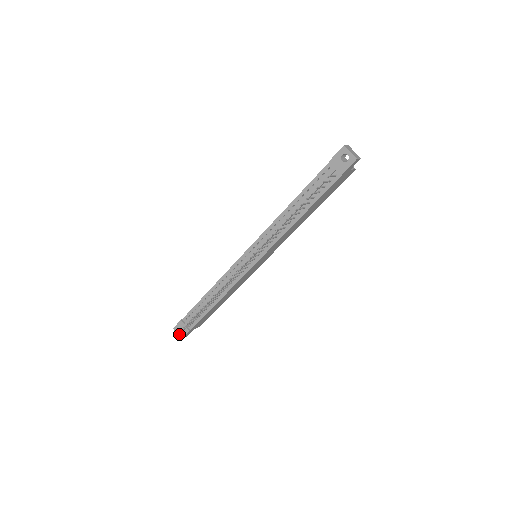
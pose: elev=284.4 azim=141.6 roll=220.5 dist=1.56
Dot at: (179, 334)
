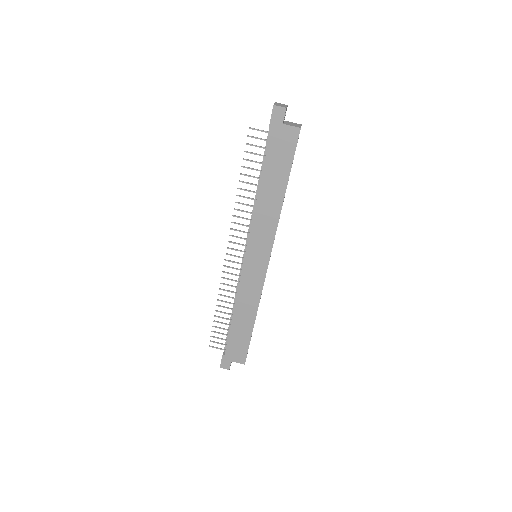
Dot at: occluded
